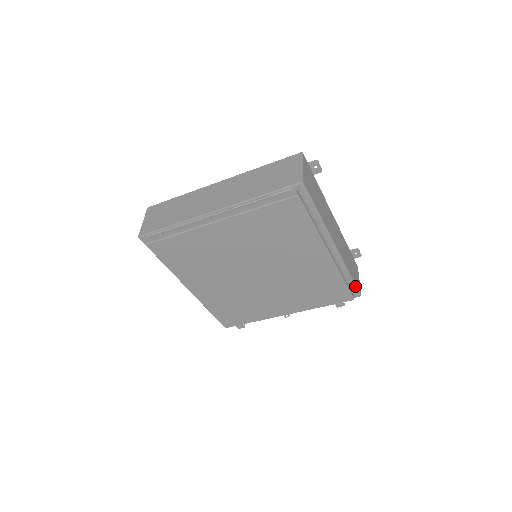
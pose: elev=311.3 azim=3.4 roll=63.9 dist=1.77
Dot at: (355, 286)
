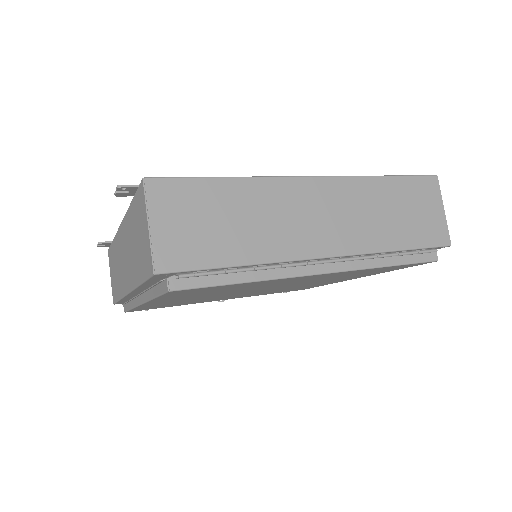
Dot at: occluded
